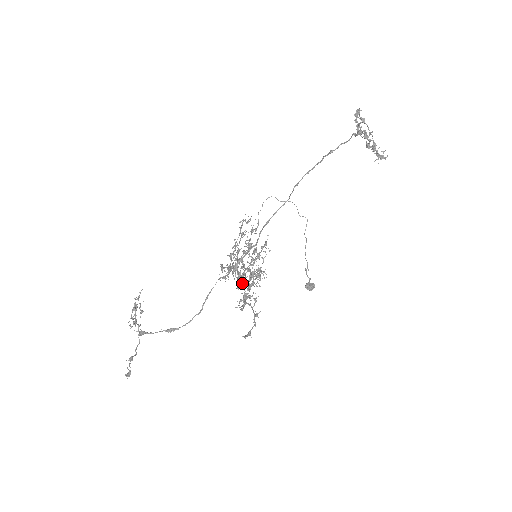
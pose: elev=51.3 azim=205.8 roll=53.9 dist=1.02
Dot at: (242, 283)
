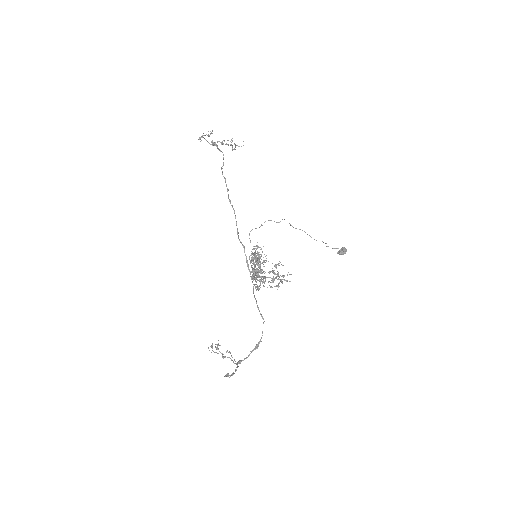
Dot at: occluded
